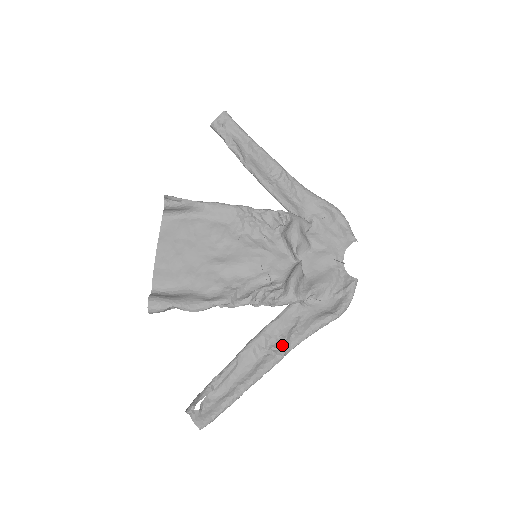
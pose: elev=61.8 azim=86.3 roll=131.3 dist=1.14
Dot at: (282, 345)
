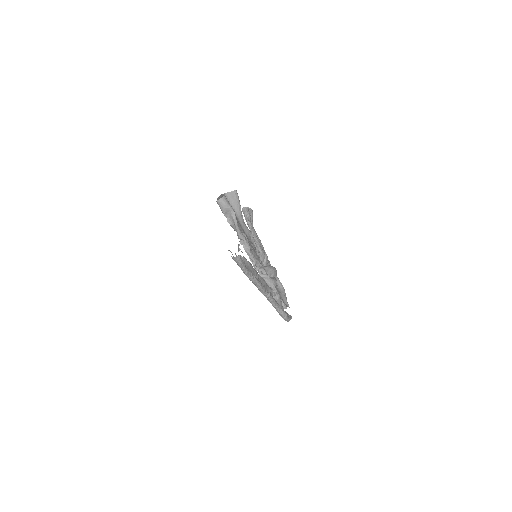
Dot at: (267, 290)
